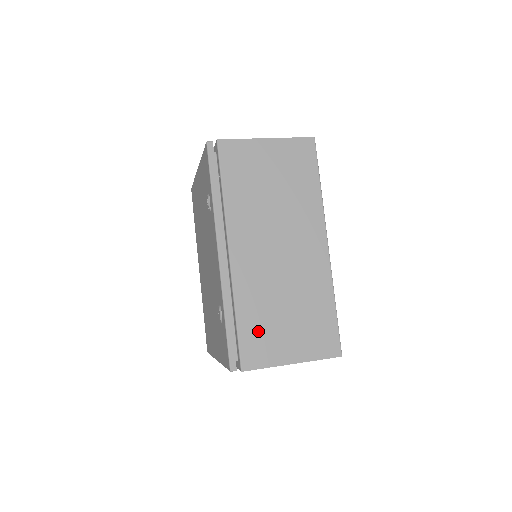
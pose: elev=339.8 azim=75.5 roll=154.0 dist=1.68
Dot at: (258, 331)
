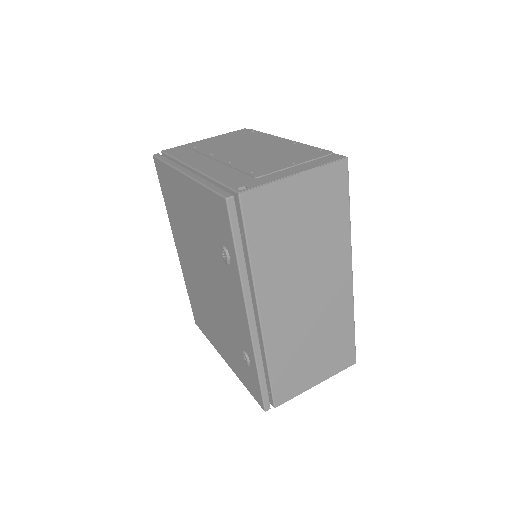
Dot at: (288, 373)
